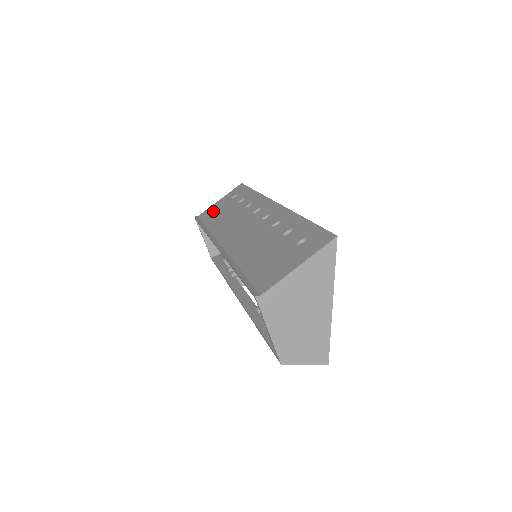
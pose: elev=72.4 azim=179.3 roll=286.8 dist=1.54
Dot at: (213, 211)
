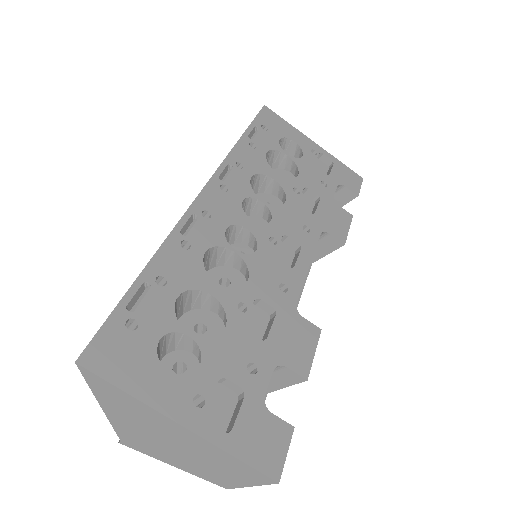
Dot at: occluded
